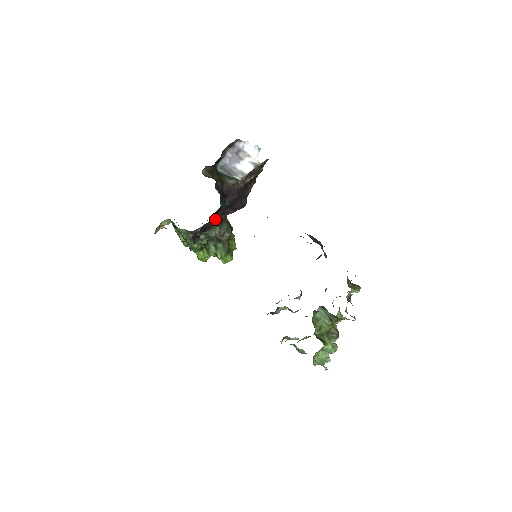
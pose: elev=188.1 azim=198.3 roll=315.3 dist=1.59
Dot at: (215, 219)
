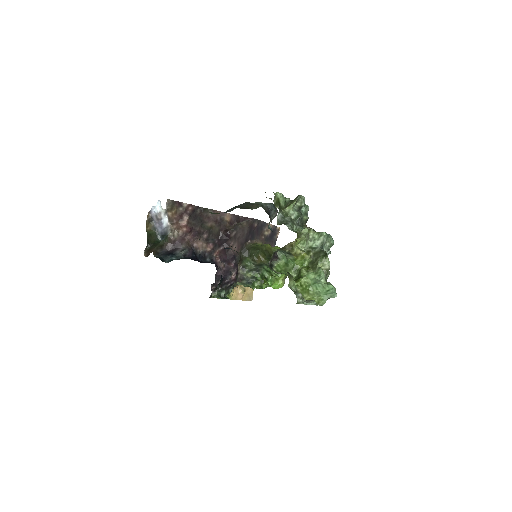
Dot at: (227, 259)
